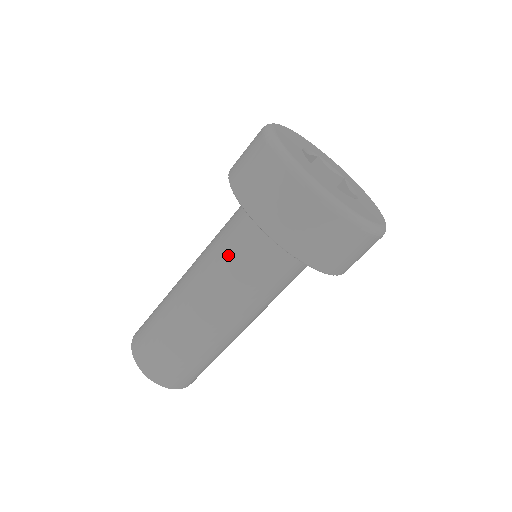
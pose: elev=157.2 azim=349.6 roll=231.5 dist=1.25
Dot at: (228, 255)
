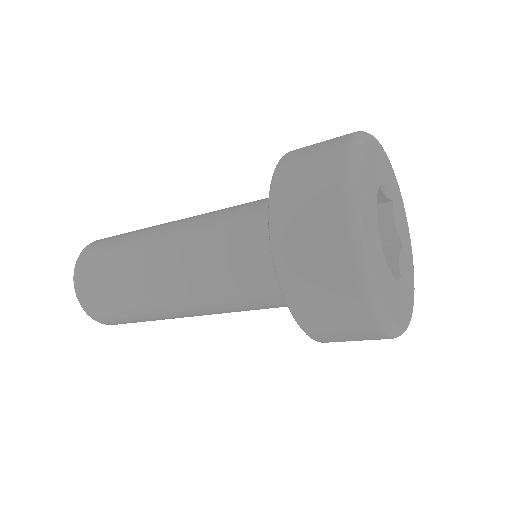
Dot at: (224, 240)
